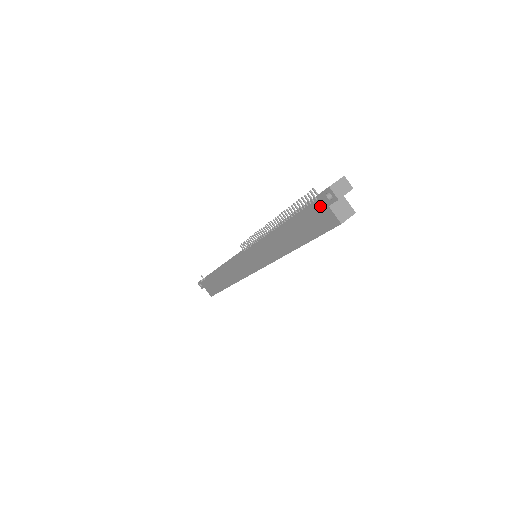
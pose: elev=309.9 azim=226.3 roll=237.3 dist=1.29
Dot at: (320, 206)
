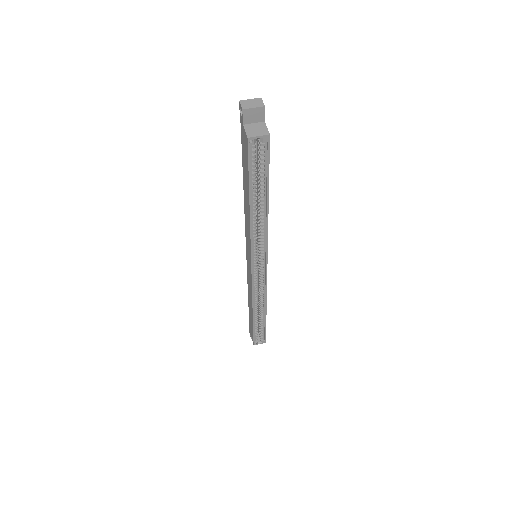
Dot at: (242, 131)
